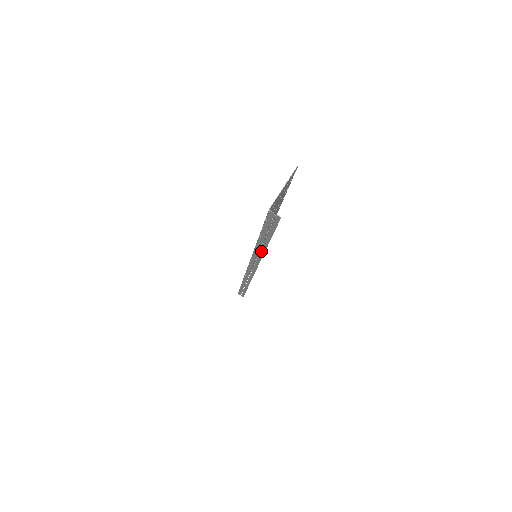
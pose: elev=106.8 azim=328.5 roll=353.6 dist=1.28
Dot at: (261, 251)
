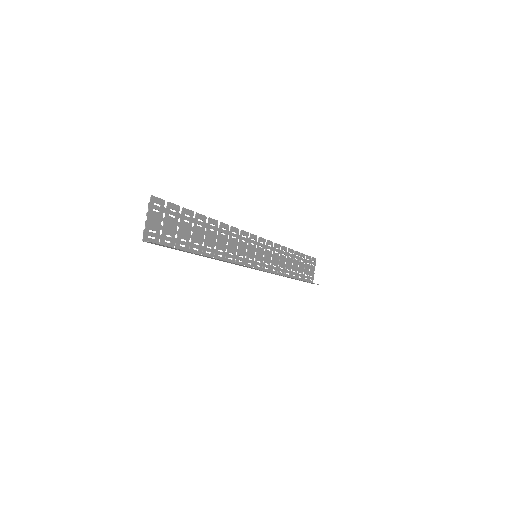
Dot at: (216, 259)
